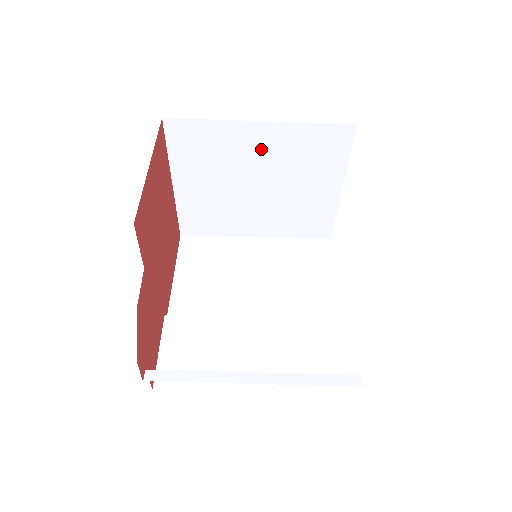
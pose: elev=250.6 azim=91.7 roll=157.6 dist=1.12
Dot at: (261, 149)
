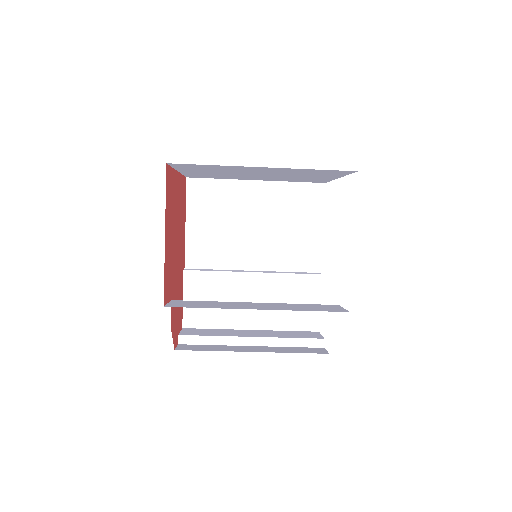
Dot at: (264, 170)
